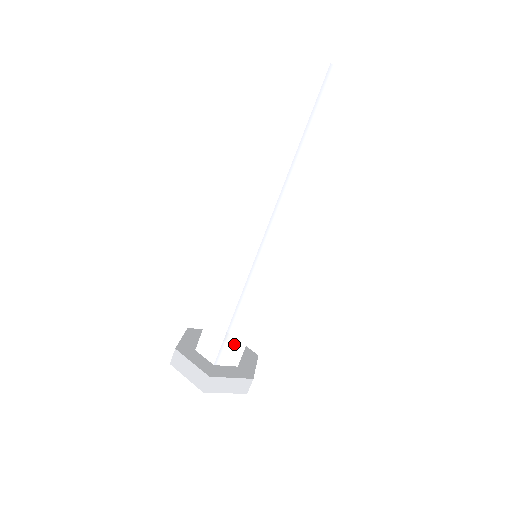
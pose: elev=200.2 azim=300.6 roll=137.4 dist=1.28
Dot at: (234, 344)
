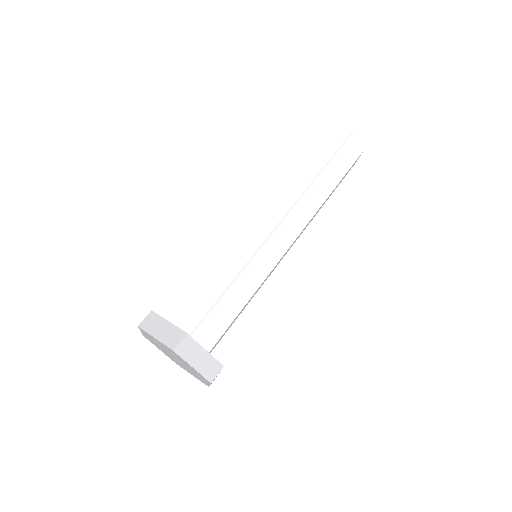
Dot at: (214, 324)
